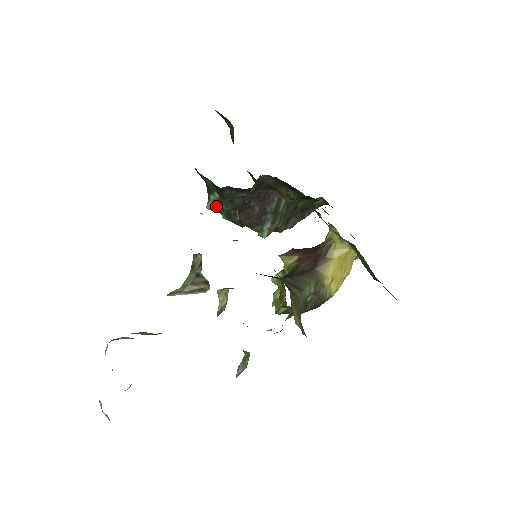
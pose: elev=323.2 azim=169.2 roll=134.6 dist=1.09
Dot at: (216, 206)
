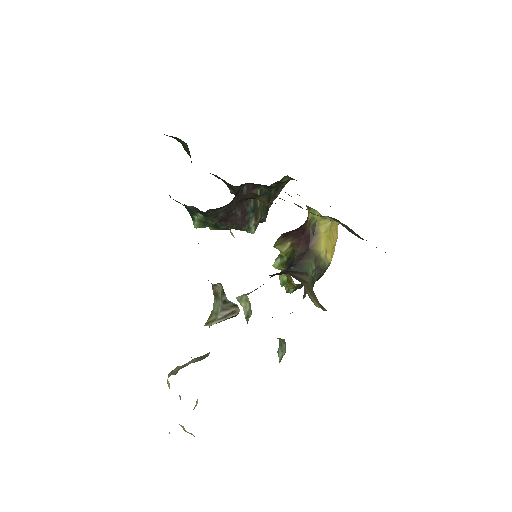
Dot at: (202, 223)
